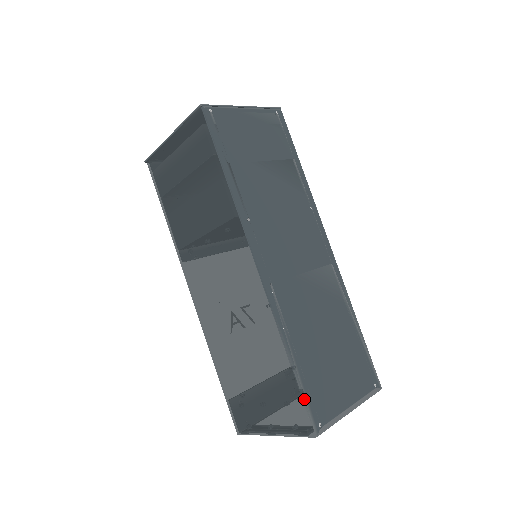
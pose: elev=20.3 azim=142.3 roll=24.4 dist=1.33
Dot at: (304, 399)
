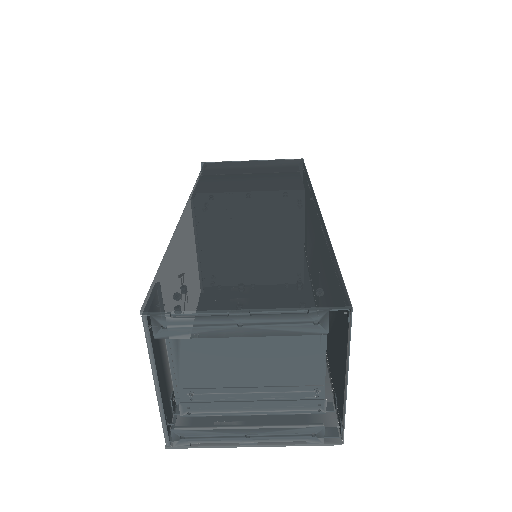
Dot at: (342, 278)
